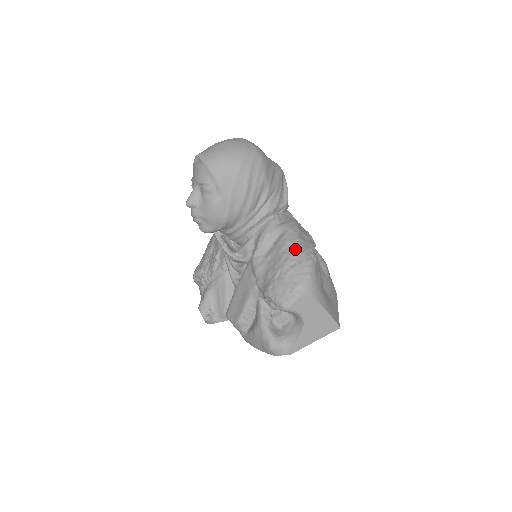
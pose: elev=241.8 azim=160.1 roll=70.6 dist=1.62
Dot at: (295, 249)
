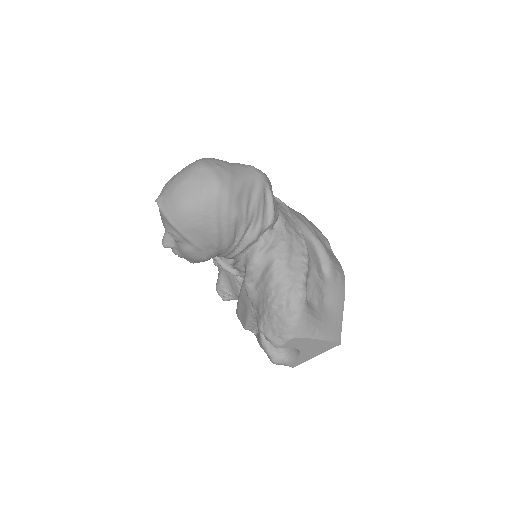
Dot at: (281, 288)
